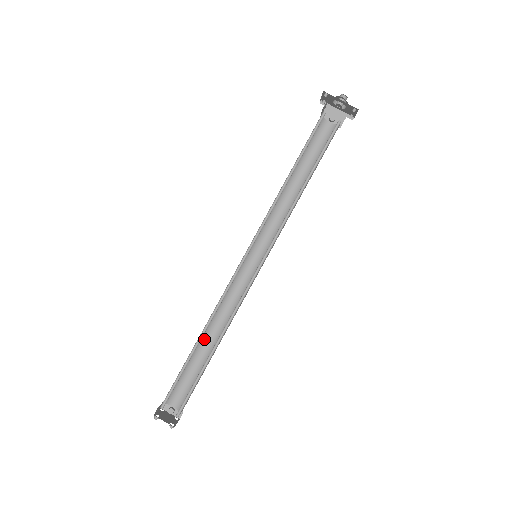
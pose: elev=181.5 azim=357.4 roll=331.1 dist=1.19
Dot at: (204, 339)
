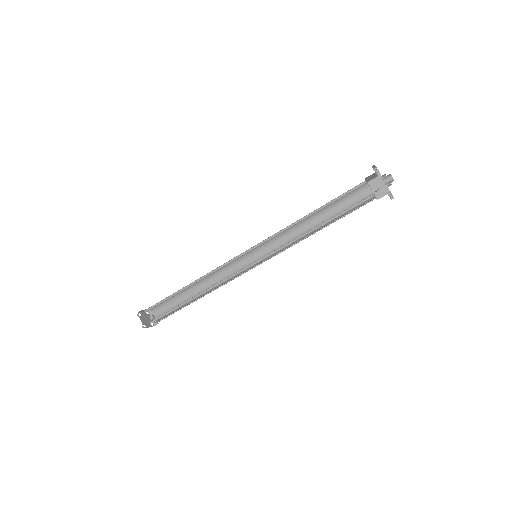
Dot at: (195, 288)
